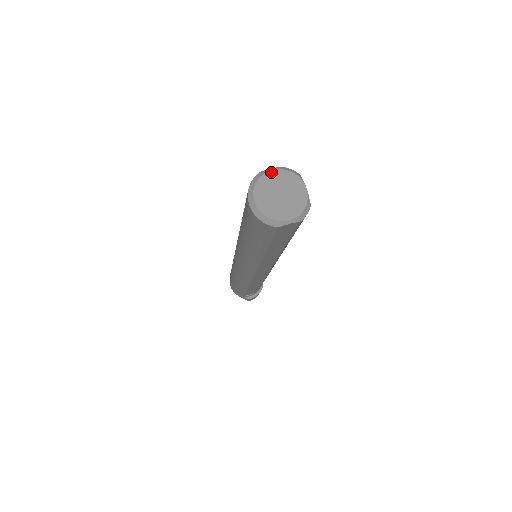
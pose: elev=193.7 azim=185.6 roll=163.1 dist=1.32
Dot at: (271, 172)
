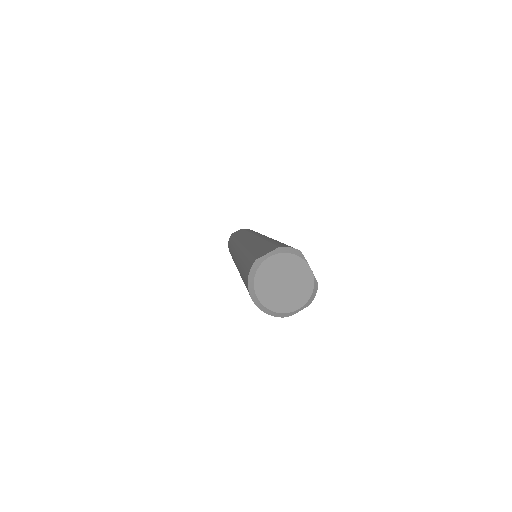
Dot at: (269, 260)
